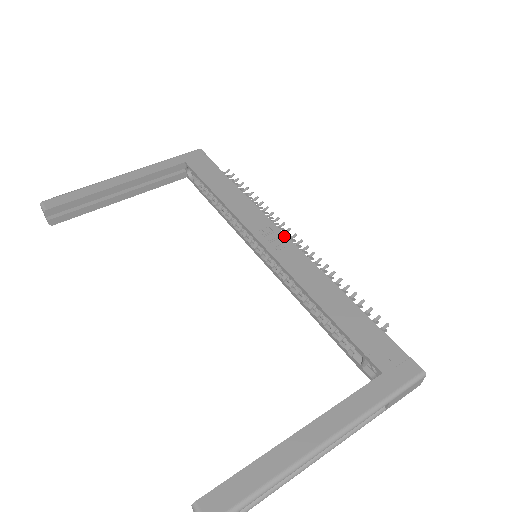
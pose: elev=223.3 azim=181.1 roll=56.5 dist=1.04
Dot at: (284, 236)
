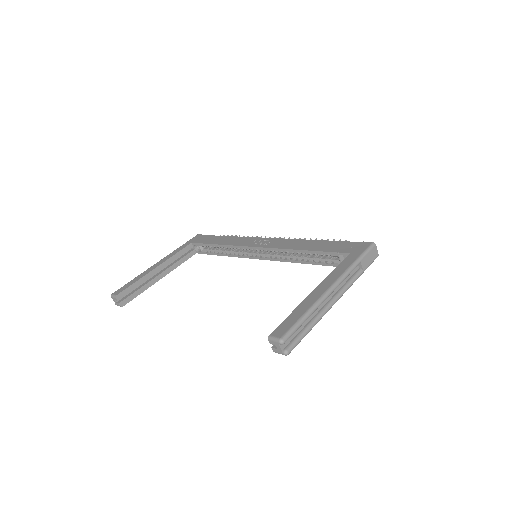
Dot at: (267, 239)
